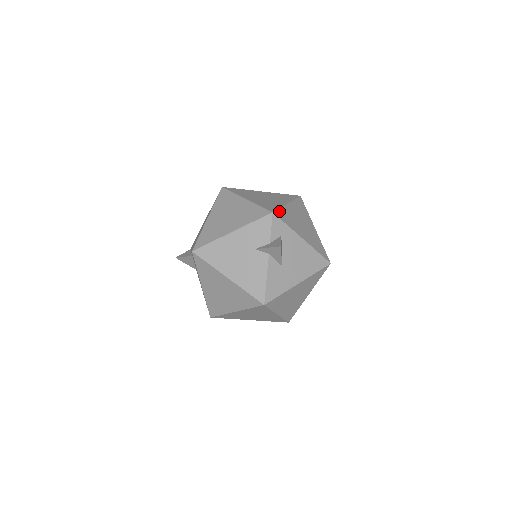
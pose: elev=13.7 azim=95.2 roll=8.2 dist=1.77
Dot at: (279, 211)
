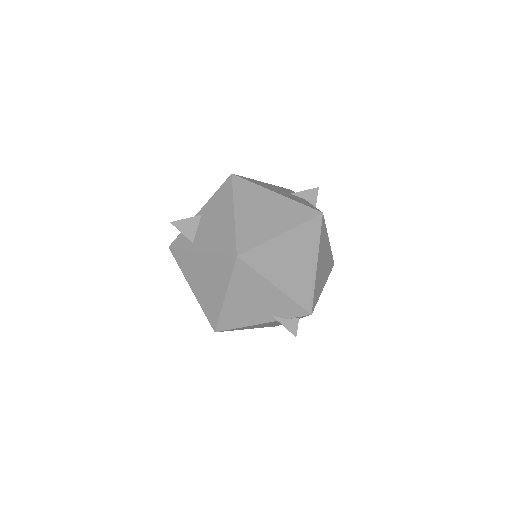
Dot at: occluded
